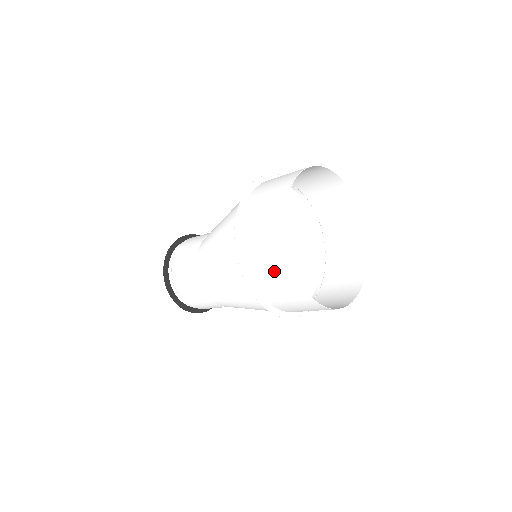
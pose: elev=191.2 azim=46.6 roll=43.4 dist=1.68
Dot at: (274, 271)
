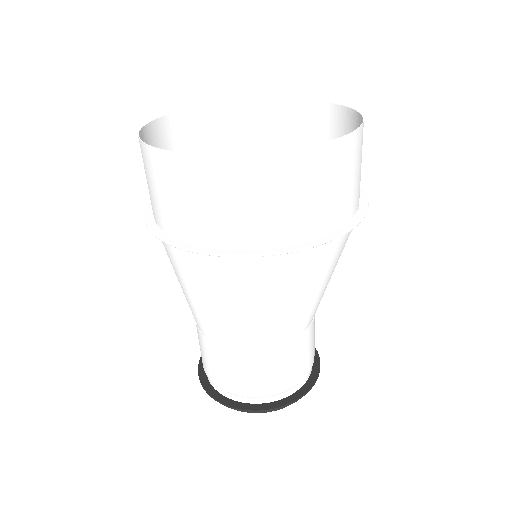
Dot at: (203, 195)
